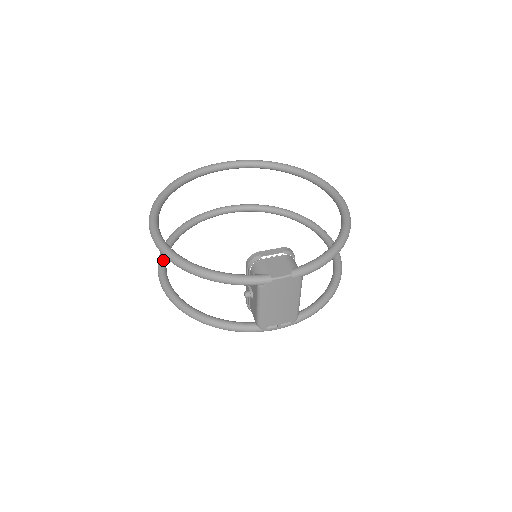
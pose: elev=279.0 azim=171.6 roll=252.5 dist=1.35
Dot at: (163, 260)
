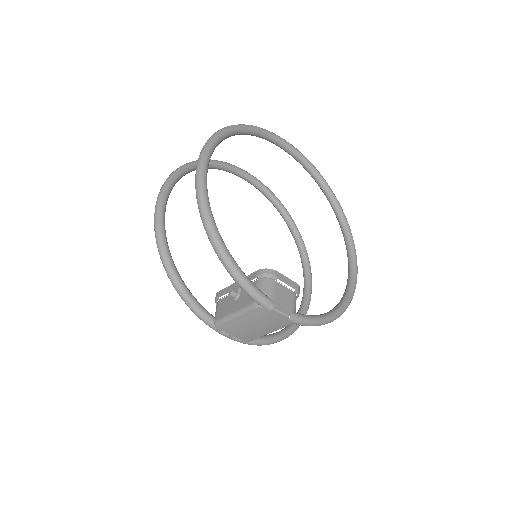
Dot at: (173, 183)
